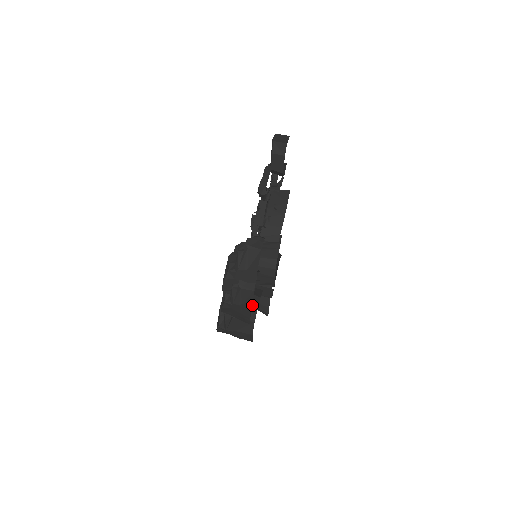
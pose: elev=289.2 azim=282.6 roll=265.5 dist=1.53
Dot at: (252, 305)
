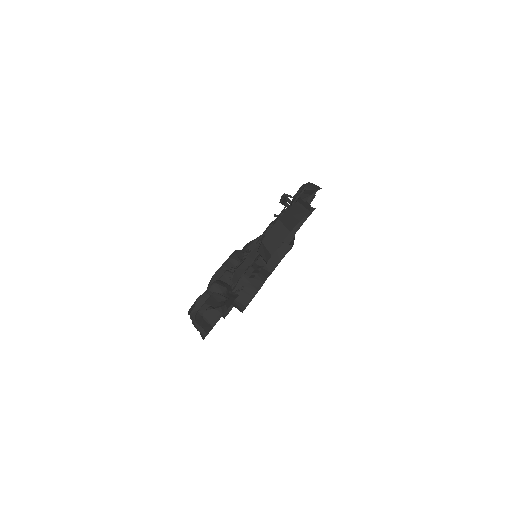
Dot at: occluded
